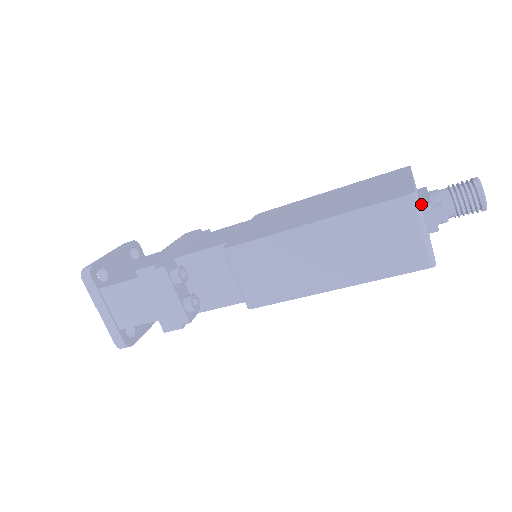
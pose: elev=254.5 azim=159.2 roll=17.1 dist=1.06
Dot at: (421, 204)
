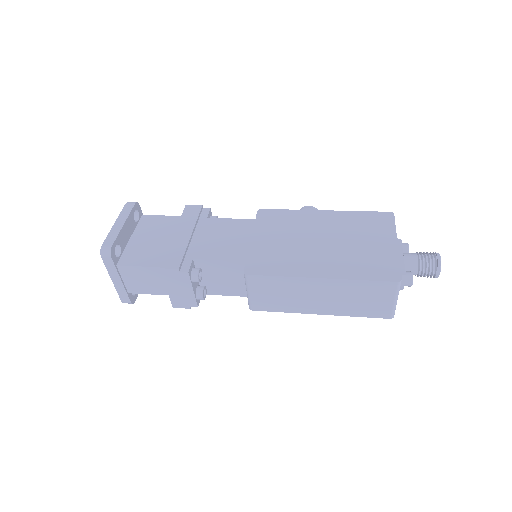
Dot at: occluded
